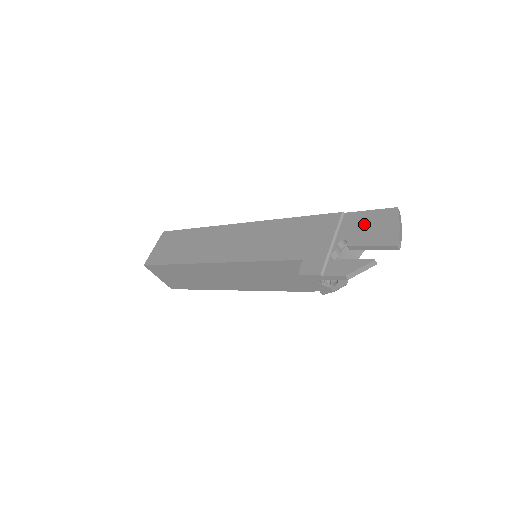
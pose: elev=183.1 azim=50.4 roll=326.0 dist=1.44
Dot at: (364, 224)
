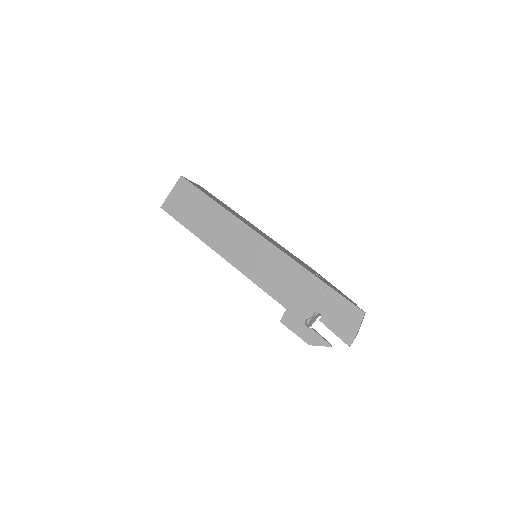
Dot at: (338, 310)
